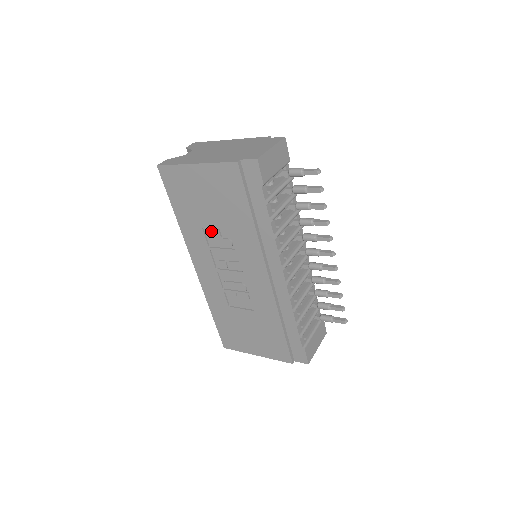
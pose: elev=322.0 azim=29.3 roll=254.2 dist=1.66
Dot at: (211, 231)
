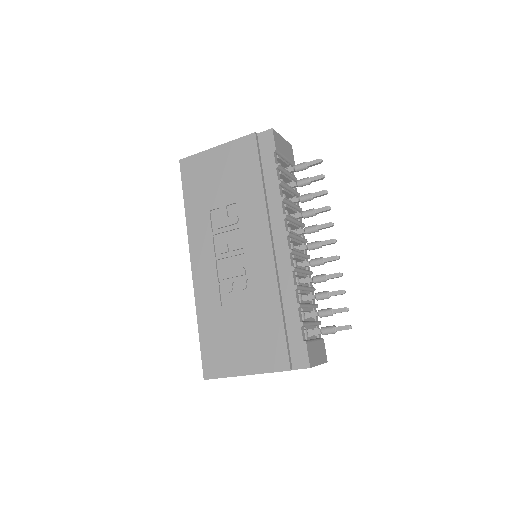
Dot at: (218, 213)
